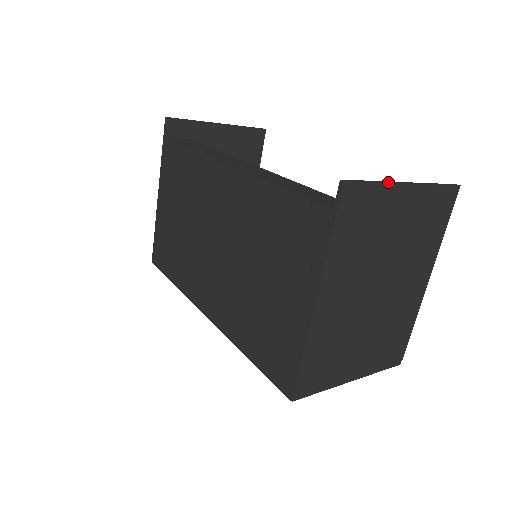
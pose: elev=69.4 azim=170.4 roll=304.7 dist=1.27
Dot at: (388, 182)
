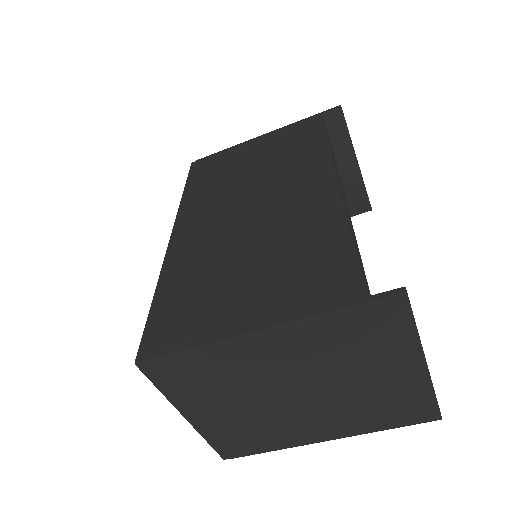
Dot at: occluded
